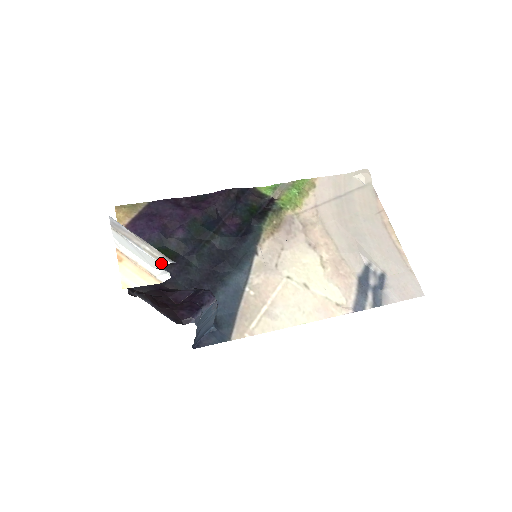
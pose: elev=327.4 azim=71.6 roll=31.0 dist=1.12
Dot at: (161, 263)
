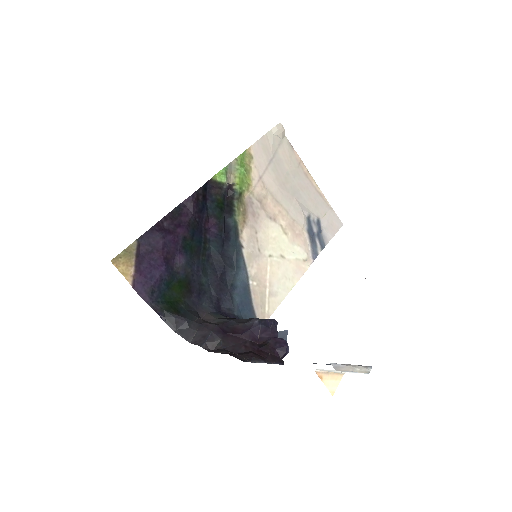
Dot at: (367, 373)
